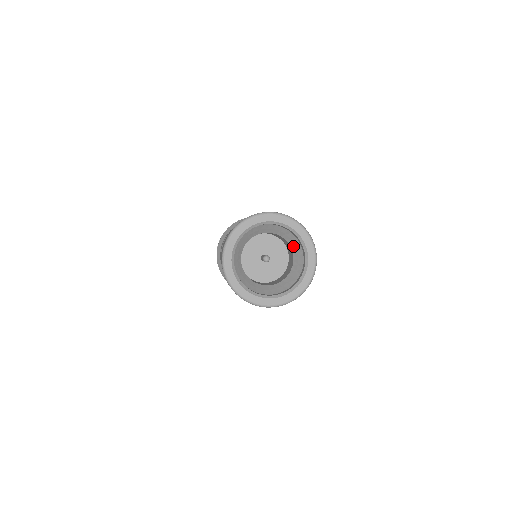
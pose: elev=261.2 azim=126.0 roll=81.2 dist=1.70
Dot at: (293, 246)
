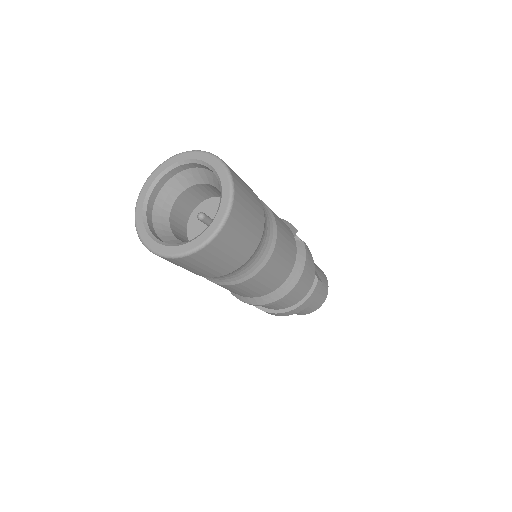
Dot at: occluded
